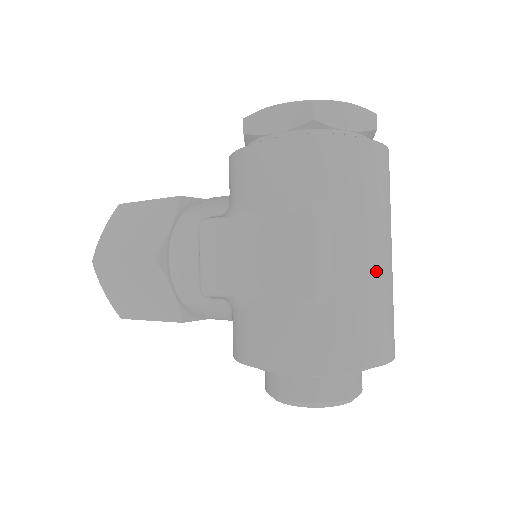
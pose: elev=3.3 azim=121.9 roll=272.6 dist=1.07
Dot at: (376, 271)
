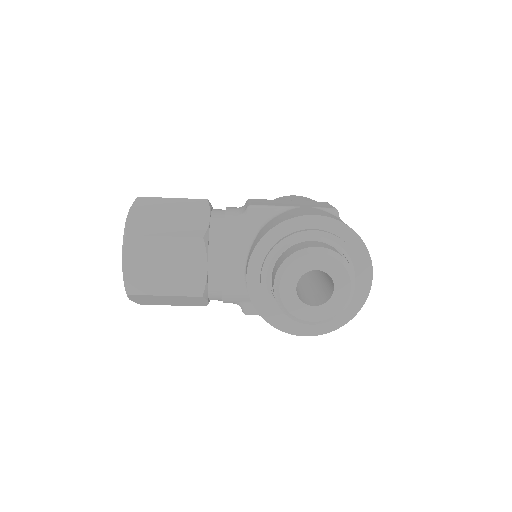
Dot at: occluded
